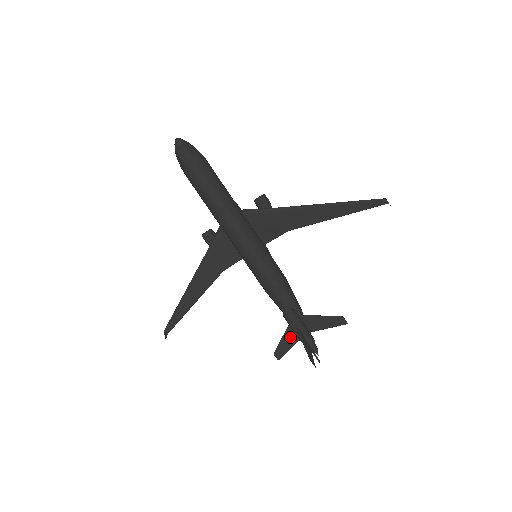
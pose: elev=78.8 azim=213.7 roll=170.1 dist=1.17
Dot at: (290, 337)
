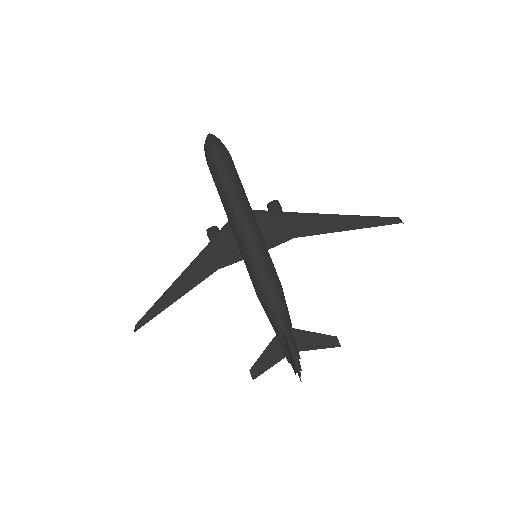
Dot at: (273, 353)
